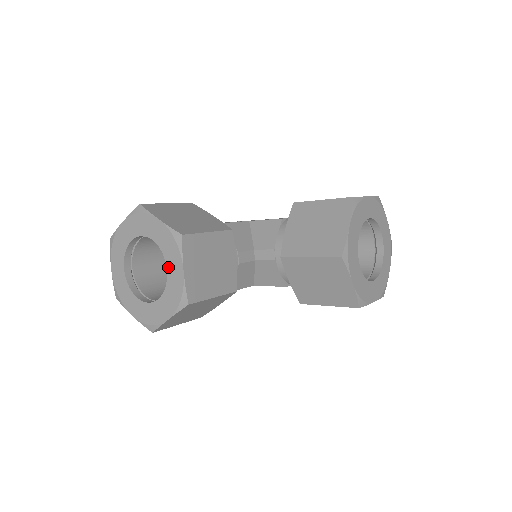
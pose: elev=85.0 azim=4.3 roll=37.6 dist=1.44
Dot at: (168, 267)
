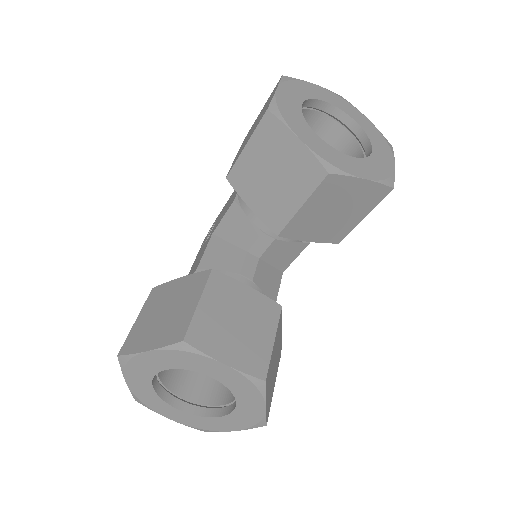
Dot at: (209, 375)
